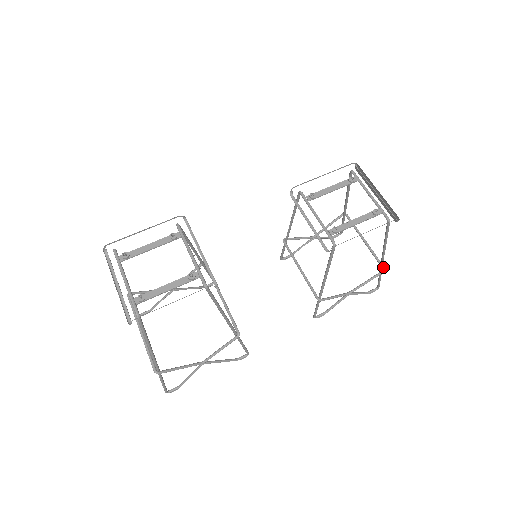
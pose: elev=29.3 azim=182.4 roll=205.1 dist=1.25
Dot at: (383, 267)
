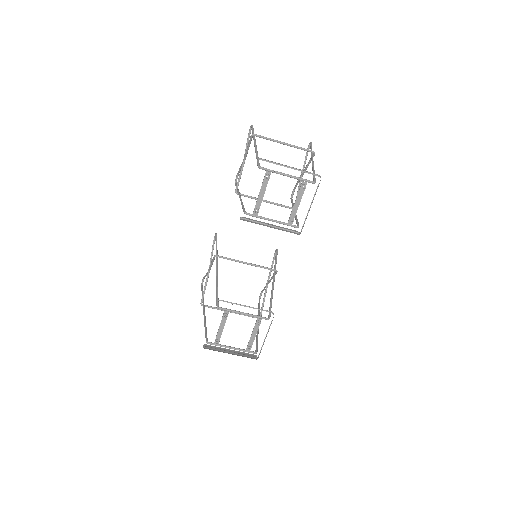
Dot at: (312, 153)
